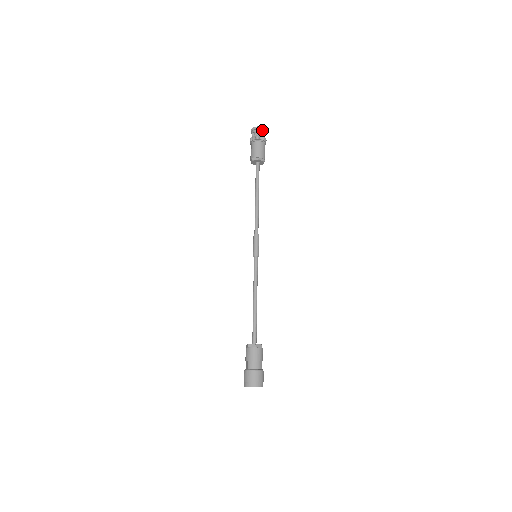
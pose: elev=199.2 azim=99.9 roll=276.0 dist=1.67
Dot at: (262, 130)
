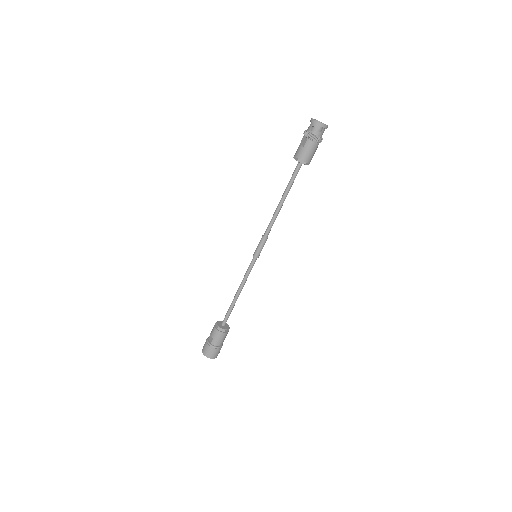
Dot at: (325, 128)
